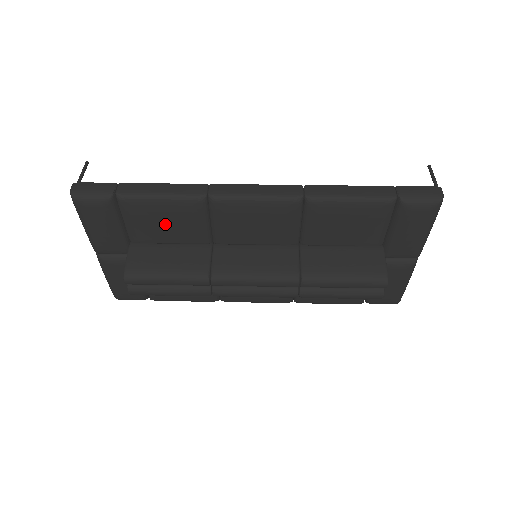
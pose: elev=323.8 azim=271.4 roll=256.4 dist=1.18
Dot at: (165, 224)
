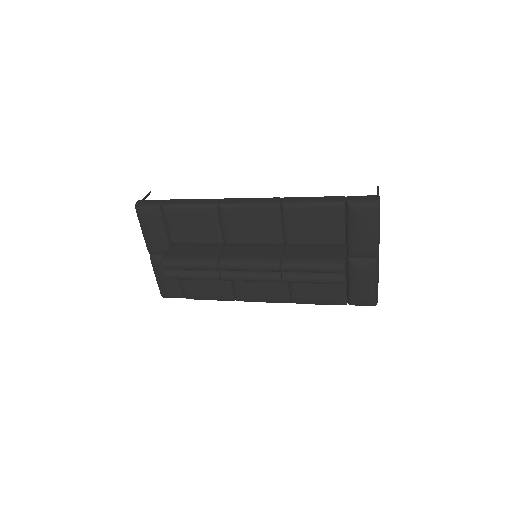
Dot at: (192, 227)
